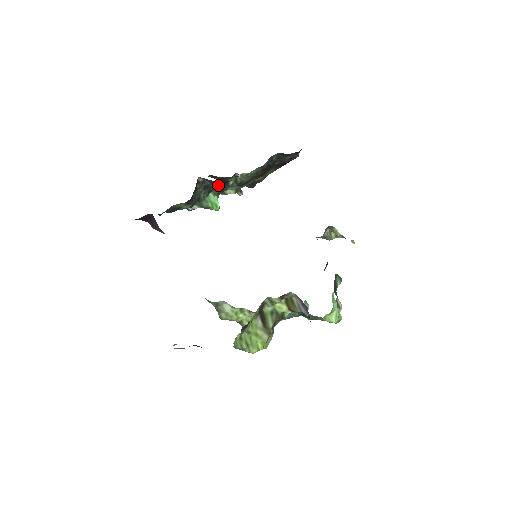
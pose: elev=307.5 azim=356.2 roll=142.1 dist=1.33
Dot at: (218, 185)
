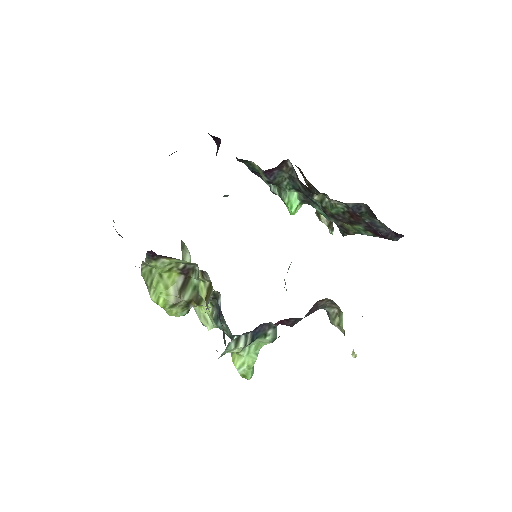
Dot at: (304, 188)
